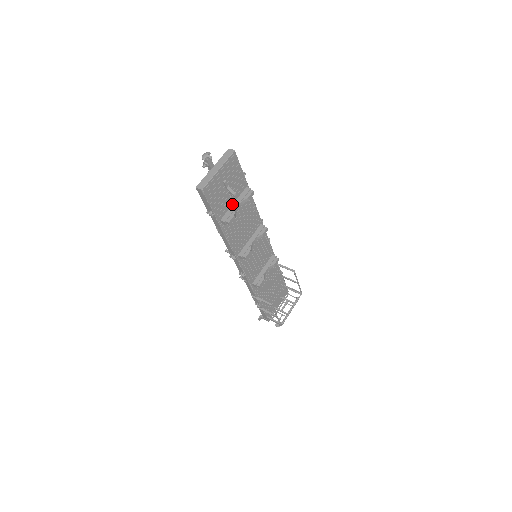
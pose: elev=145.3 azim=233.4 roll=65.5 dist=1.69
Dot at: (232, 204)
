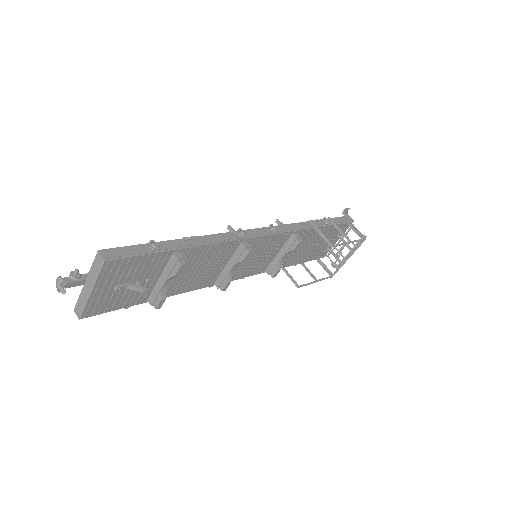
Dot at: (157, 279)
